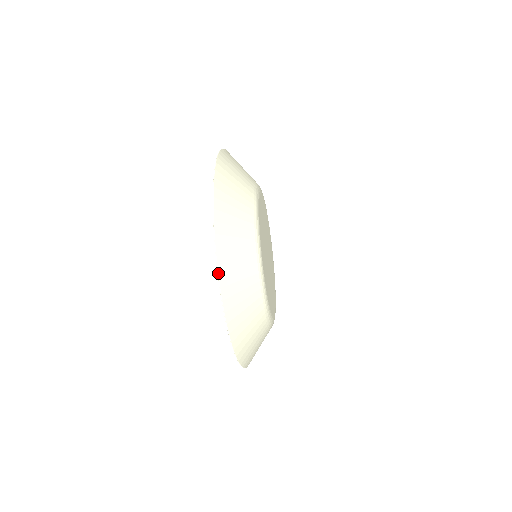
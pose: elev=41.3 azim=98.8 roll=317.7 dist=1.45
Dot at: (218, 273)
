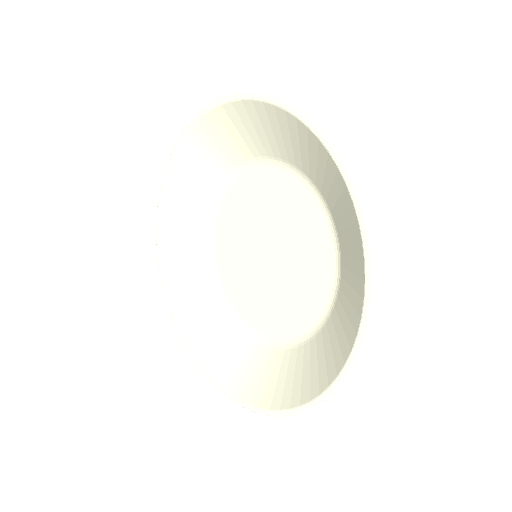
Dot at: occluded
